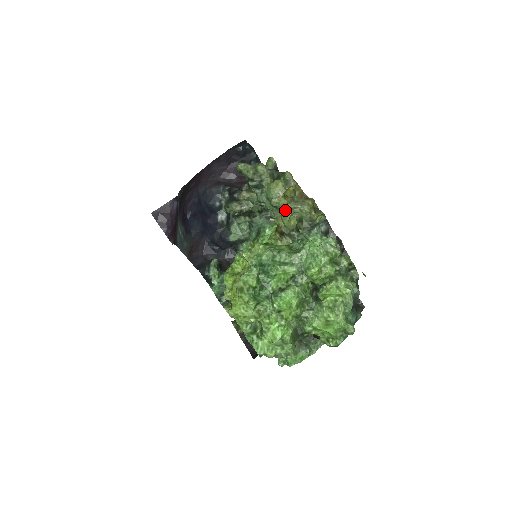
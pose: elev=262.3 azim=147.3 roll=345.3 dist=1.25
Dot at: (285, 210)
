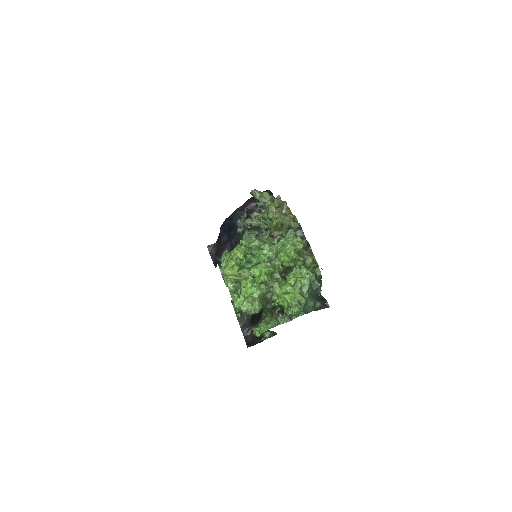
Dot at: occluded
